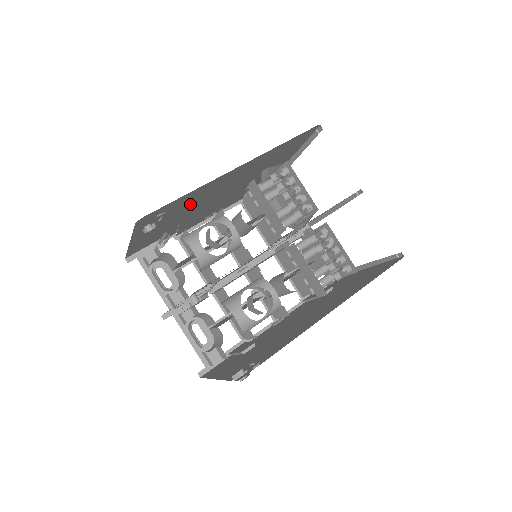
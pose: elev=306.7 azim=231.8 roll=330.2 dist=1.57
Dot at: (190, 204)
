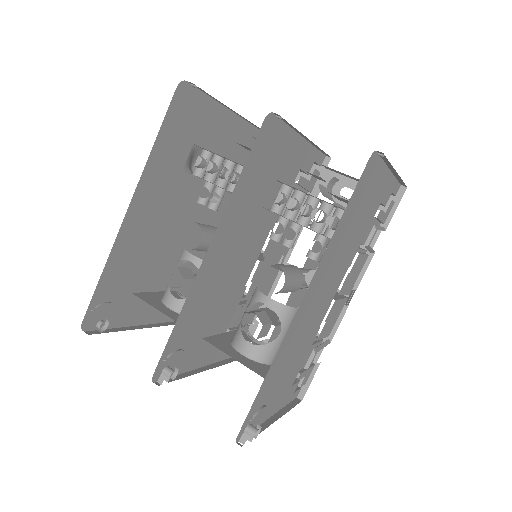
Dot at: (146, 262)
